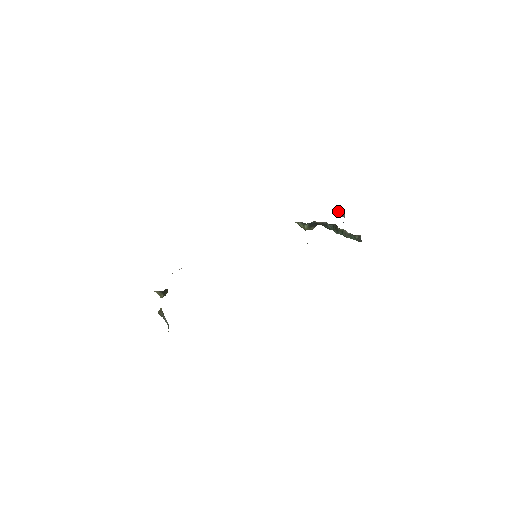
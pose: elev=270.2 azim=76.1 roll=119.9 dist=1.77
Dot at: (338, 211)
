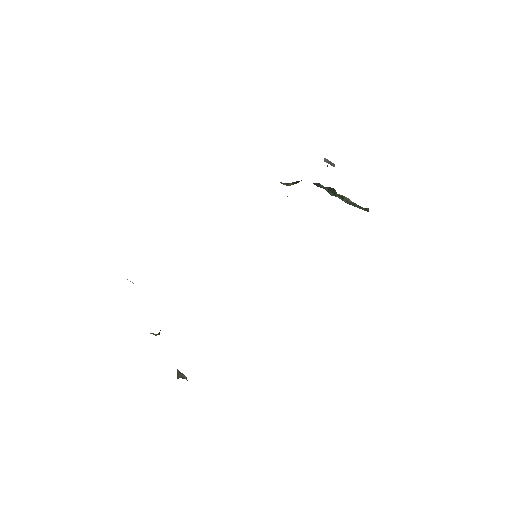
Dot at: (325, 158)
